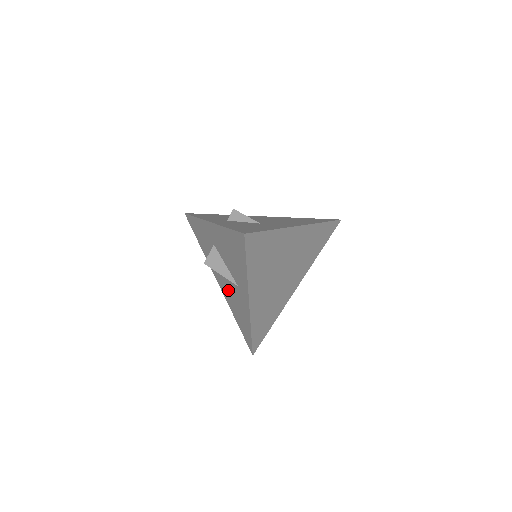
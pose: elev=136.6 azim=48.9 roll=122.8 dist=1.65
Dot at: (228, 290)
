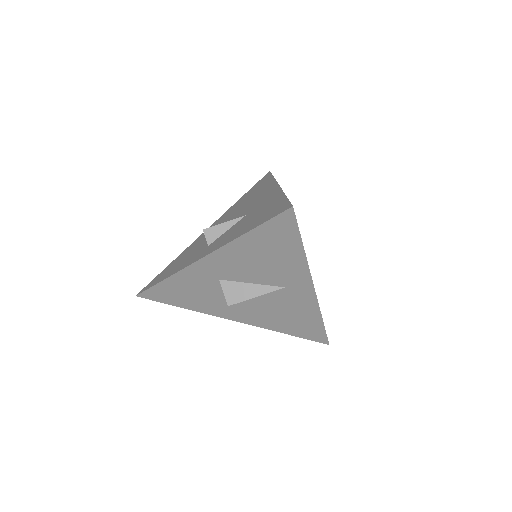
Dot at: (263, 311)
